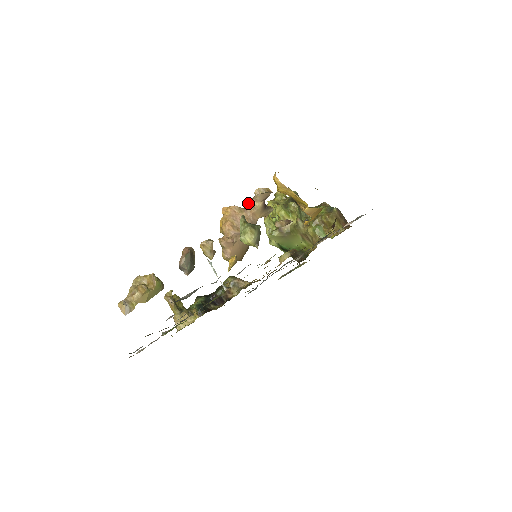
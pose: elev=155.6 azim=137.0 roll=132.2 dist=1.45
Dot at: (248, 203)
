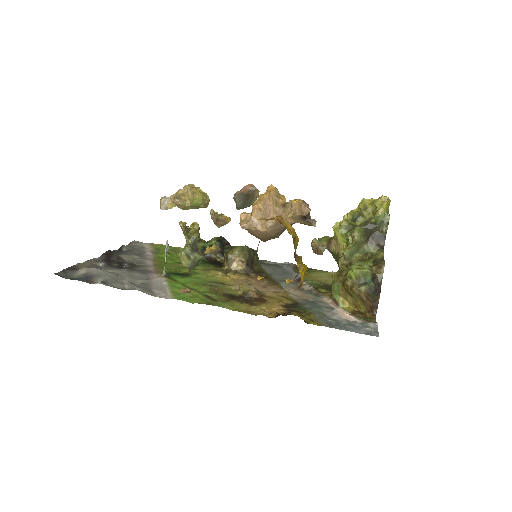
Dot at: occluded
